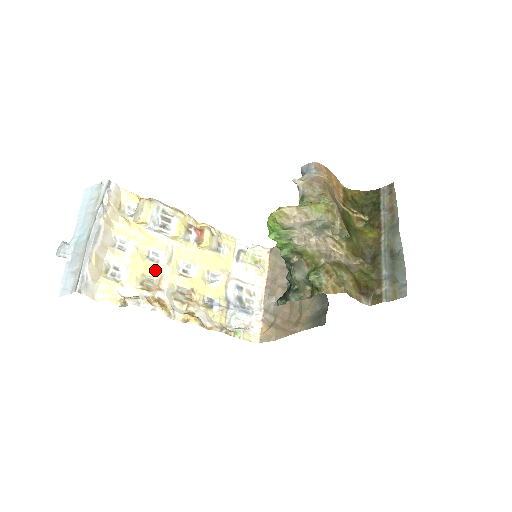
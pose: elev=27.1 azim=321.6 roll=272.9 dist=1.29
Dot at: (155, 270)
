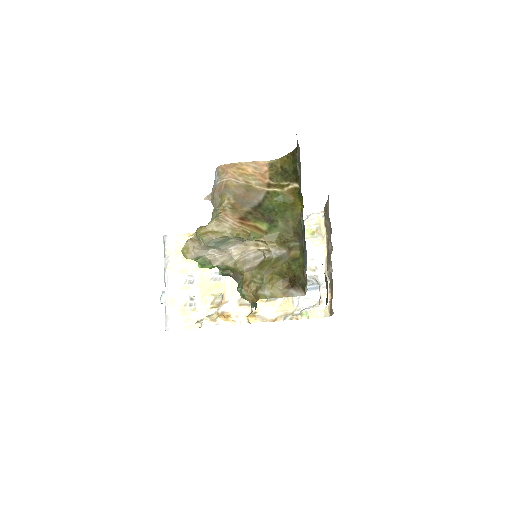
Dot at: (218, 288)
